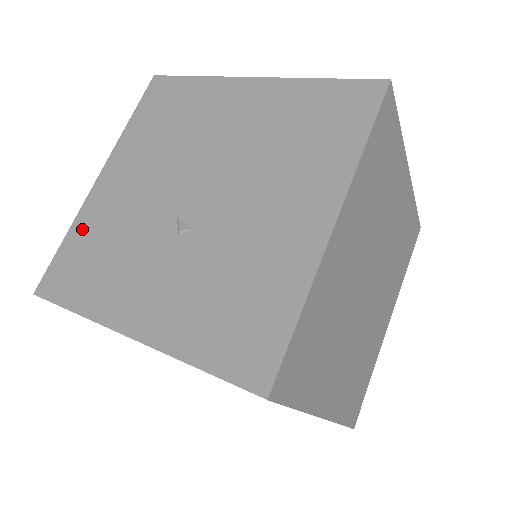
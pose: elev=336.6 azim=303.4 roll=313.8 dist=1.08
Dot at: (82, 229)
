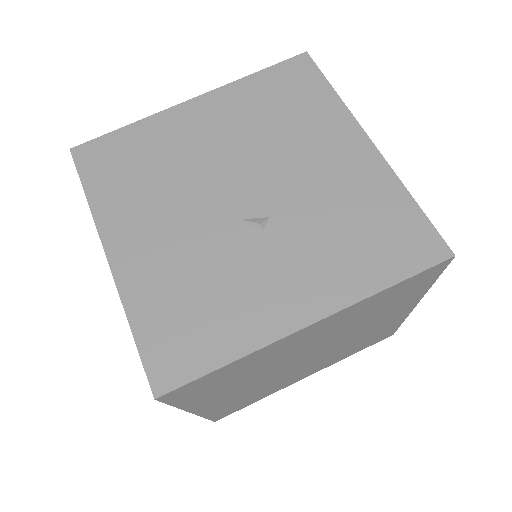
Dot at: (145, 304)
